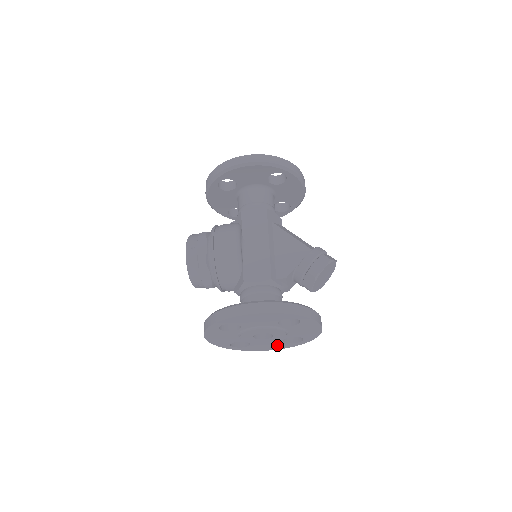
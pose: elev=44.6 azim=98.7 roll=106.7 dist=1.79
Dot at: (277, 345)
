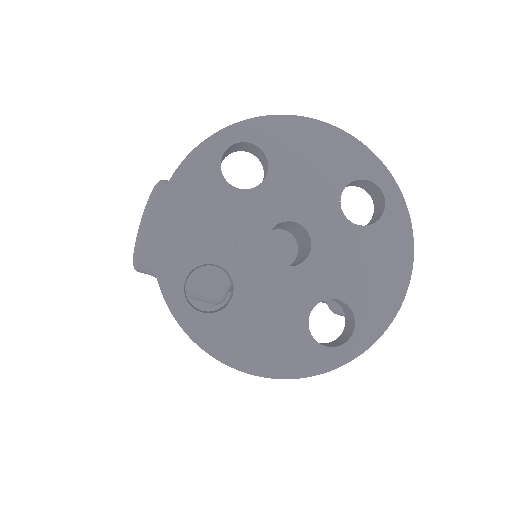
Dot at: (284, 343)
